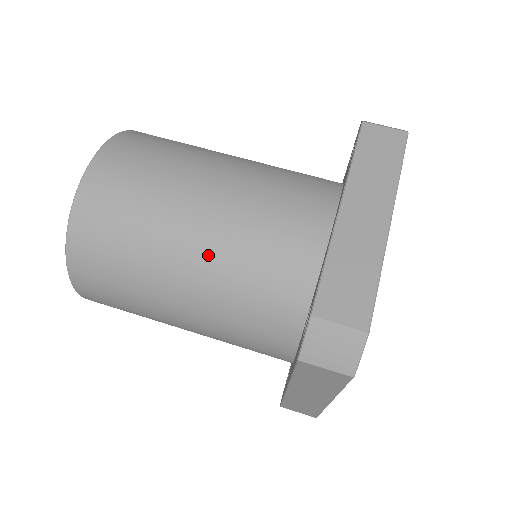
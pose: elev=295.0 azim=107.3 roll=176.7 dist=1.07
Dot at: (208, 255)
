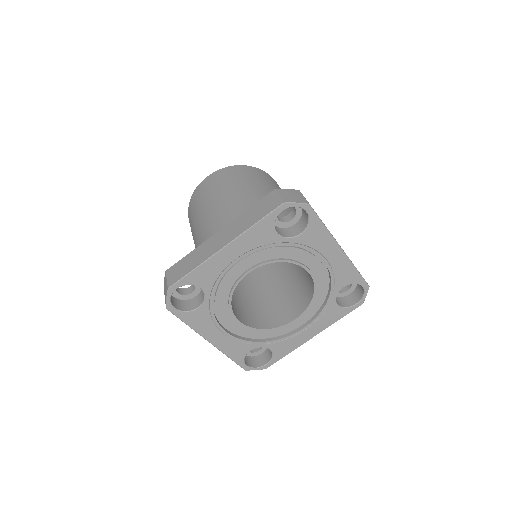
Dot at: (200, 236)
